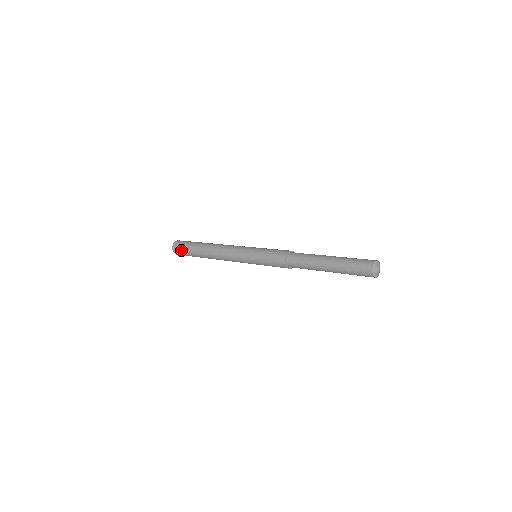
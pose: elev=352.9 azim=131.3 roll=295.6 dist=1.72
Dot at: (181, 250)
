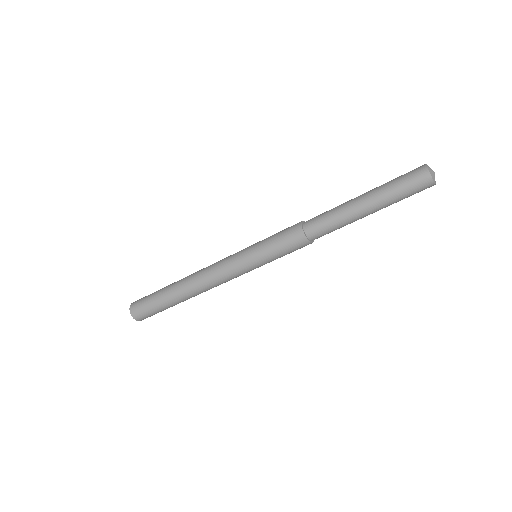
Dot at: (143, 302)
